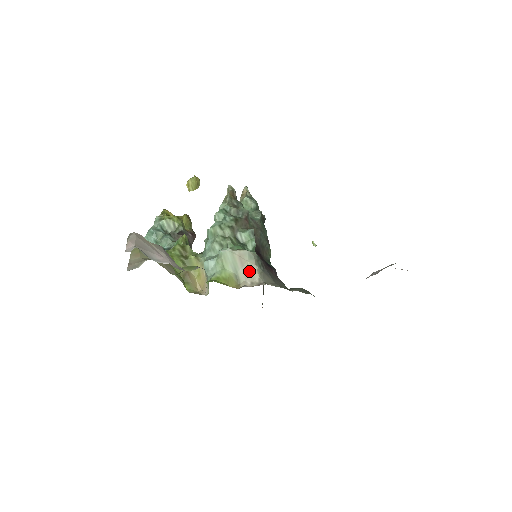
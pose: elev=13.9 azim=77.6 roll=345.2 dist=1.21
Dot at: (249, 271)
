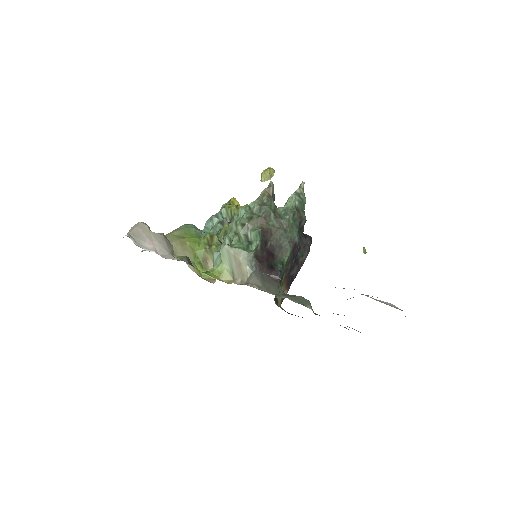
Dot at: (241, 269)
